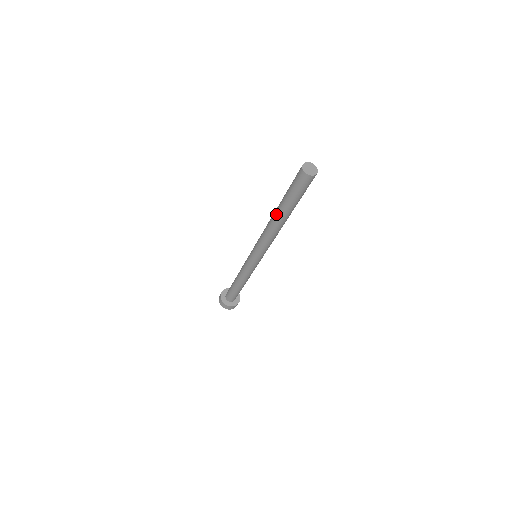
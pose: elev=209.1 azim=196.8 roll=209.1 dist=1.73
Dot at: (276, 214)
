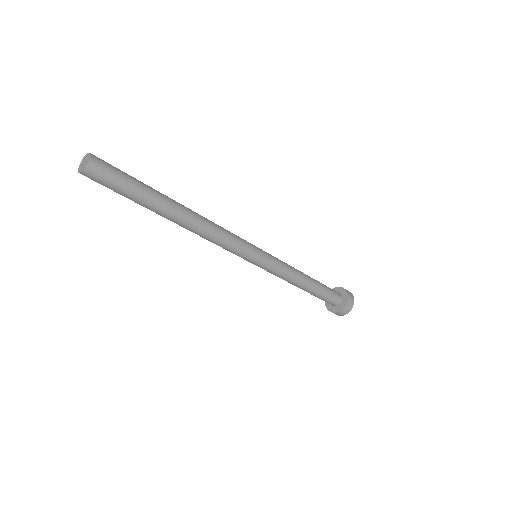
Dot at: occluded
